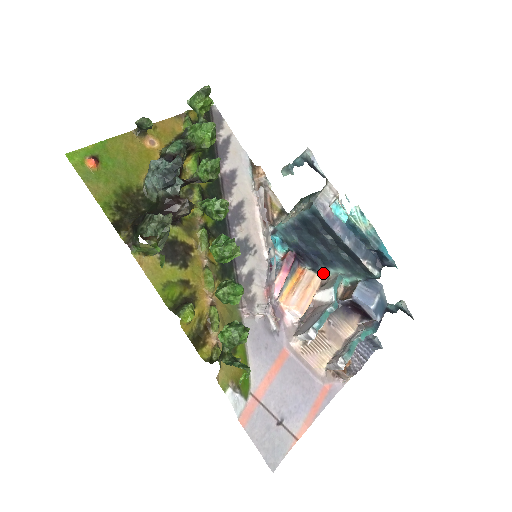
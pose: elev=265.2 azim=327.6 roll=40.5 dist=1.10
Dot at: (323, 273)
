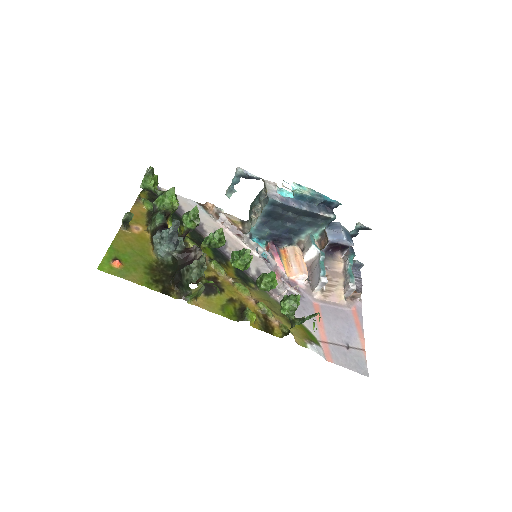
Dot at: (298, 242)
